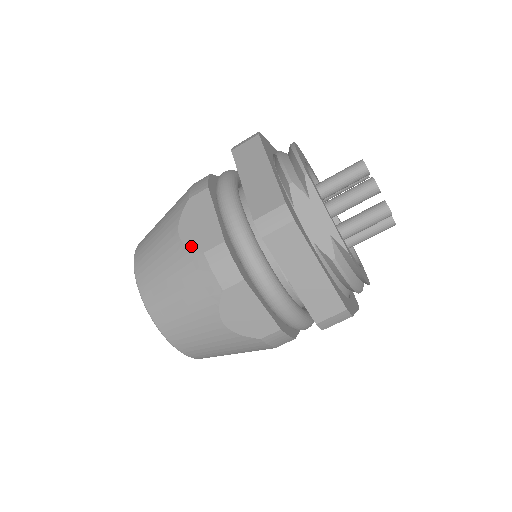
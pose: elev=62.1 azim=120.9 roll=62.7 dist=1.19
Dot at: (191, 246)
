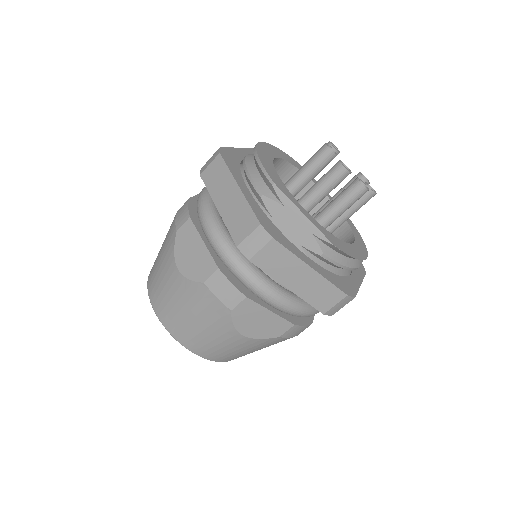
Dot at: (191, 278)
